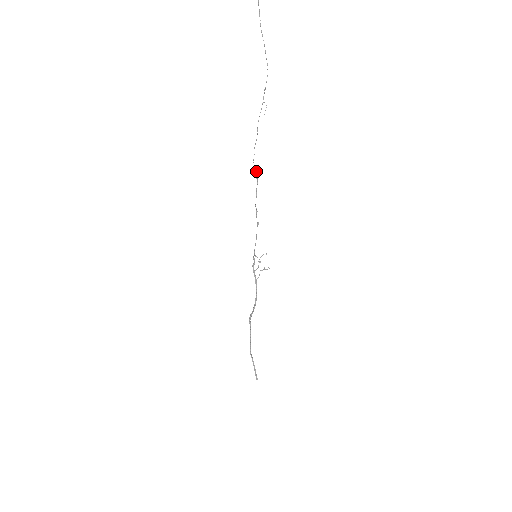
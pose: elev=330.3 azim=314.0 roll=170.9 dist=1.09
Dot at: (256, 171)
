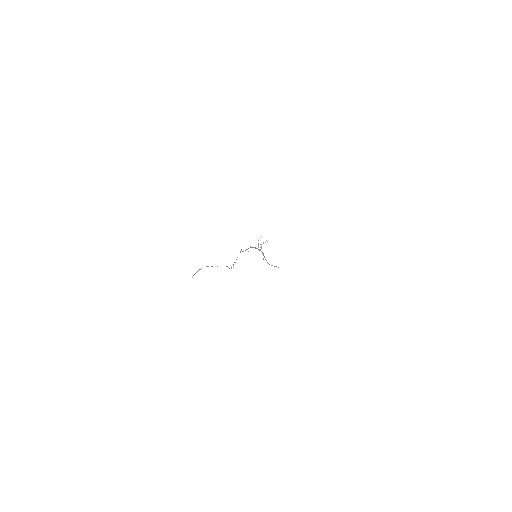
Dot at: occluded
